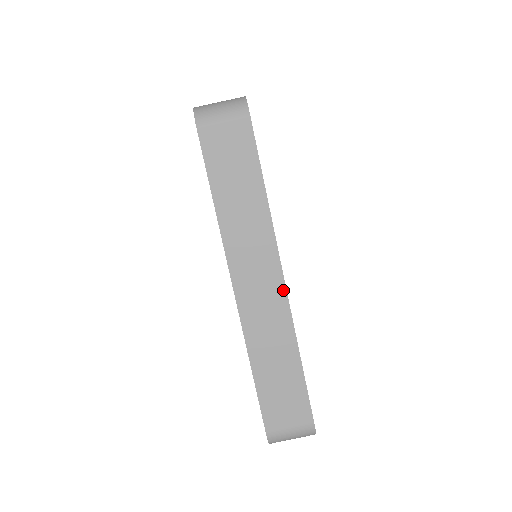
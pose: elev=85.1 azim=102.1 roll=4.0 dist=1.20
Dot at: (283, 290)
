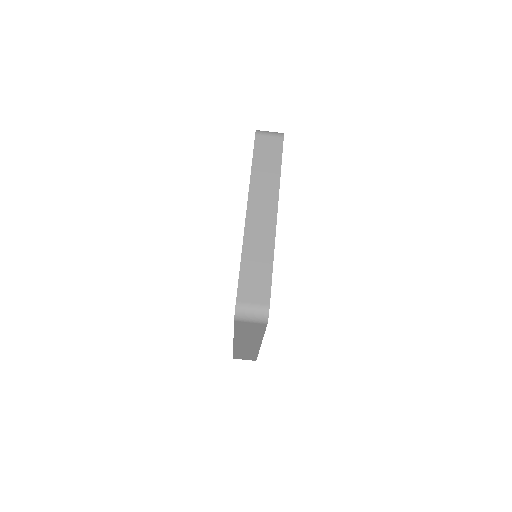
Dot at: (259, 347)
